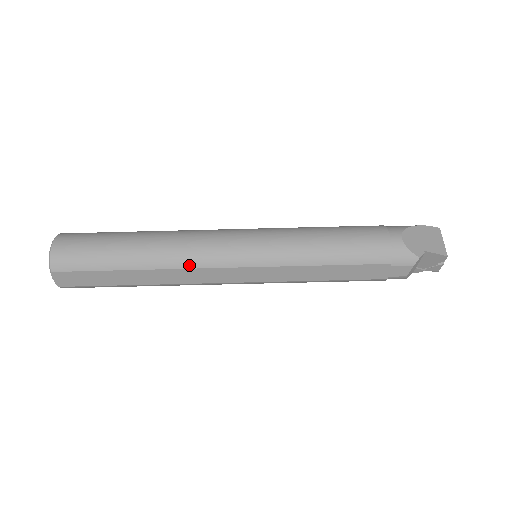
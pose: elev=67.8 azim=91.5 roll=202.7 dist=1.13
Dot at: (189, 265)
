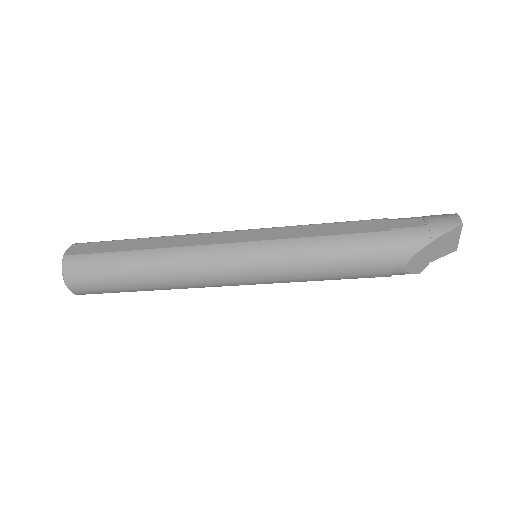
Dot at: occluded
